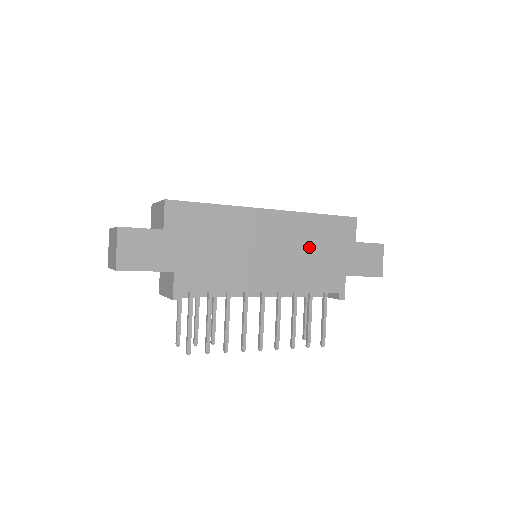
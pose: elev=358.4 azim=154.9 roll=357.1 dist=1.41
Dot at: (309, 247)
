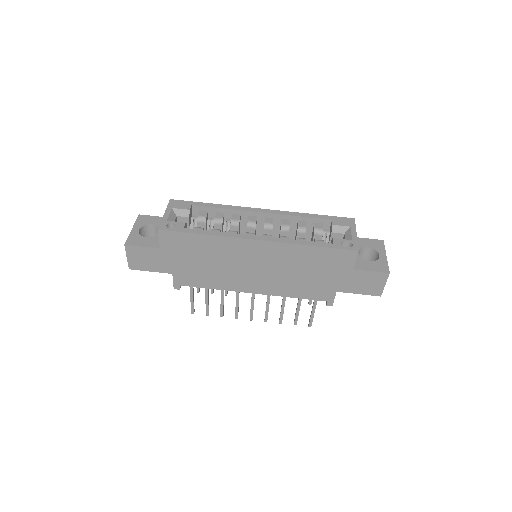
Dot at: (298, 269)
